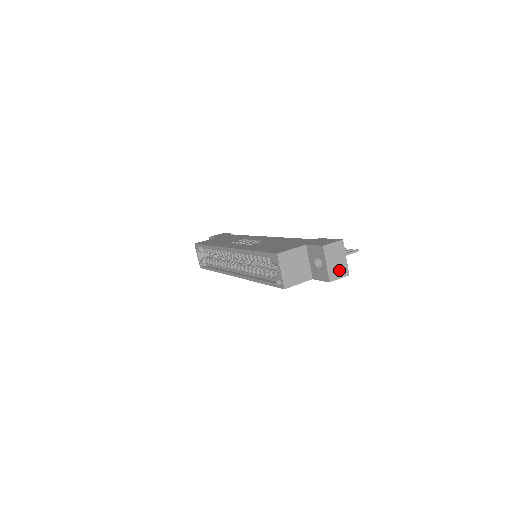
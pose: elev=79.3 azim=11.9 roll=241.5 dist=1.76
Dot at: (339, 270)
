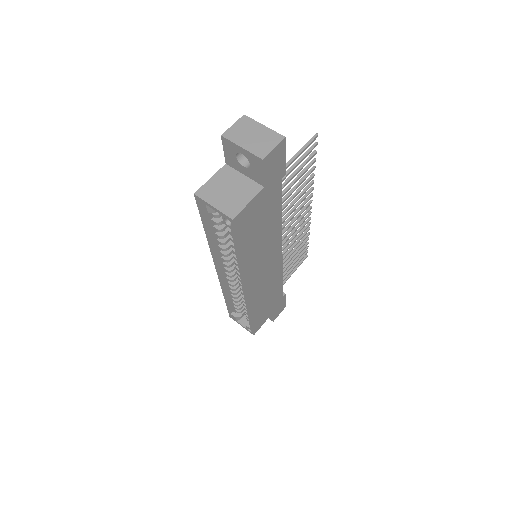
Dot at: (265, 142)
